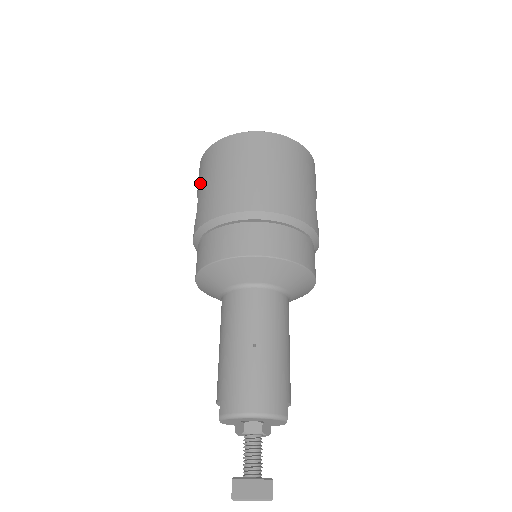
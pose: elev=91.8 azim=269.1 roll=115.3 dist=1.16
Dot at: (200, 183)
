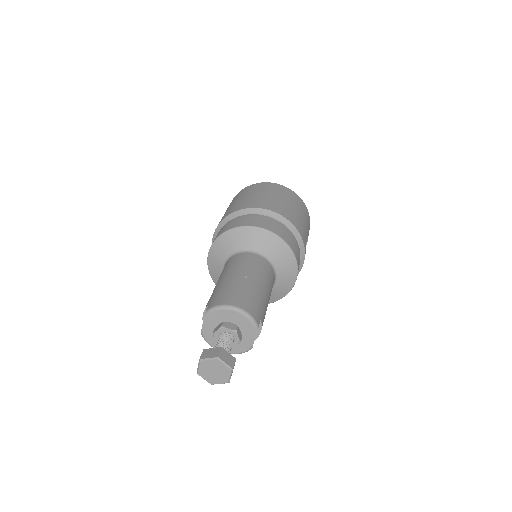
Dot at: occluded
